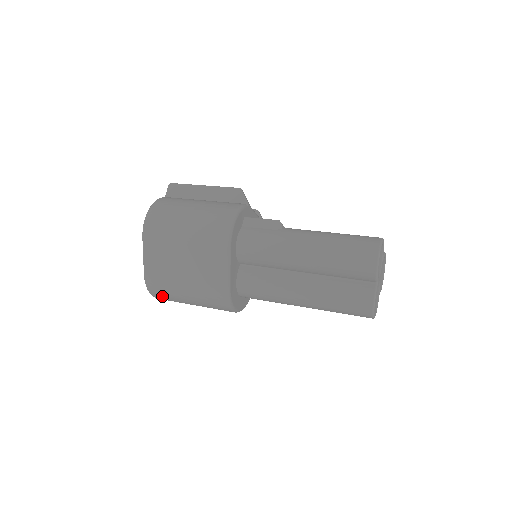
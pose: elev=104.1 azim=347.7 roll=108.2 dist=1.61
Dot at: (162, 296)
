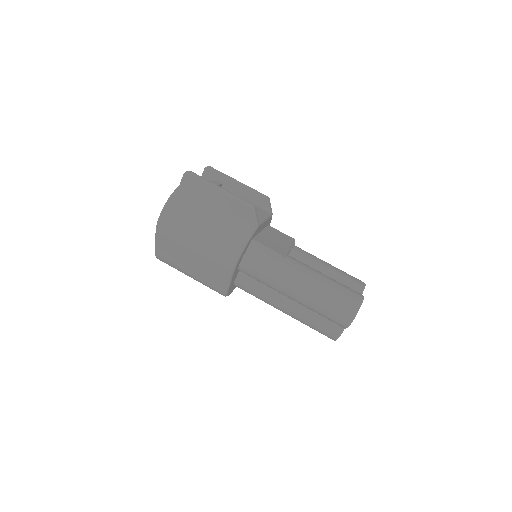
Dot at: occluded
